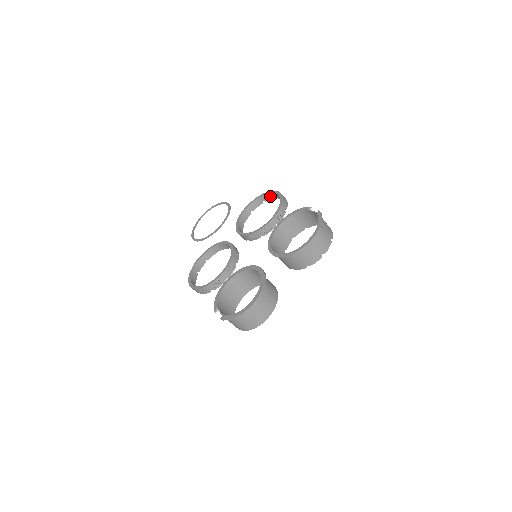
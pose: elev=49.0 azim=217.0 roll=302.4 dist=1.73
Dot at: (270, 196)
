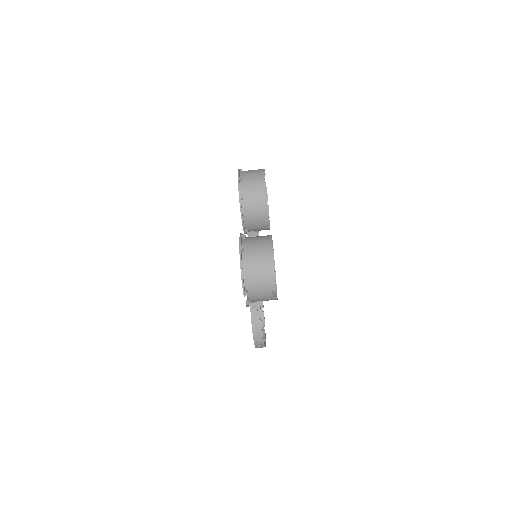
Dot at: occluded
